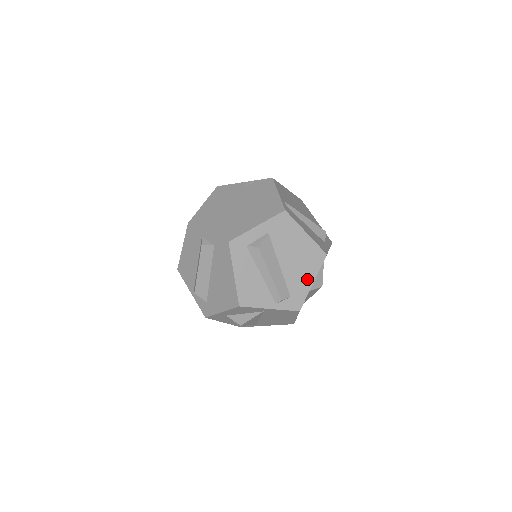
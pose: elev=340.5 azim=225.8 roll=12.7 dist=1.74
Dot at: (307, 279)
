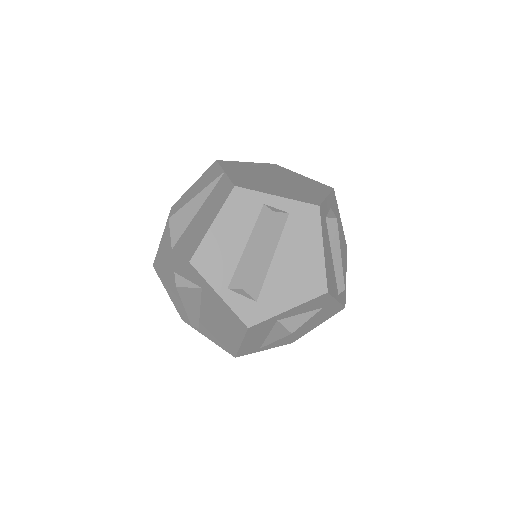
Dot at: (344, 271)
